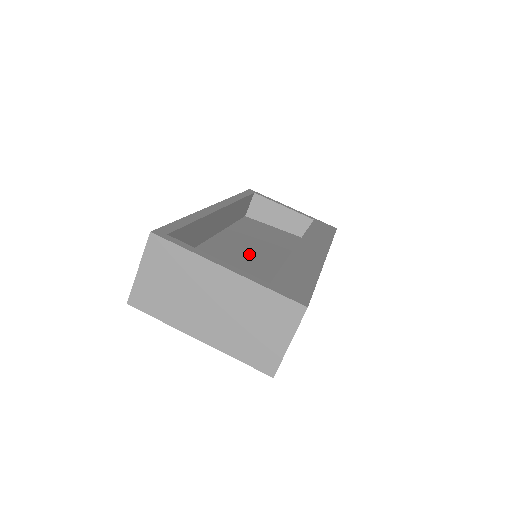
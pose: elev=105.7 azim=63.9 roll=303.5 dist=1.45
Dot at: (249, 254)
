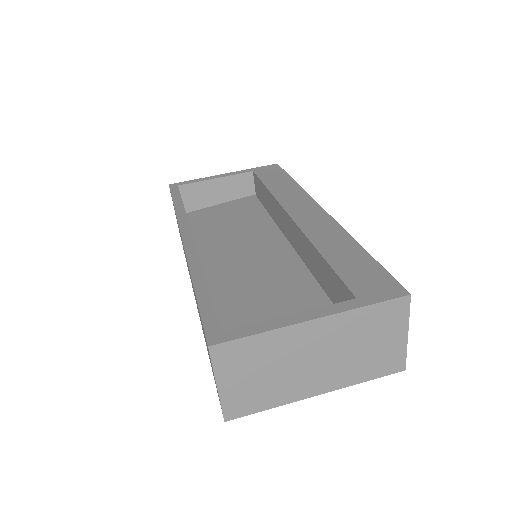
Dot at: (251, 260)
